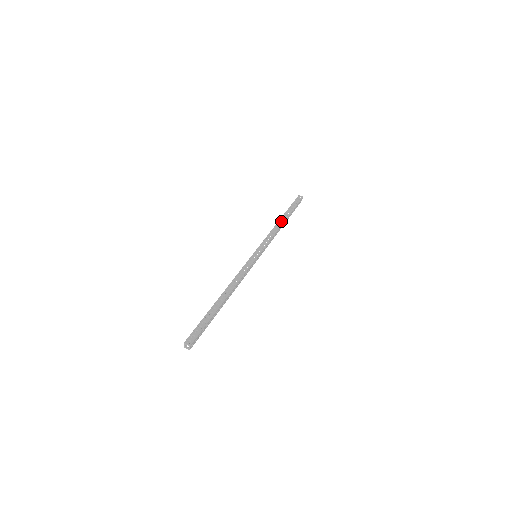
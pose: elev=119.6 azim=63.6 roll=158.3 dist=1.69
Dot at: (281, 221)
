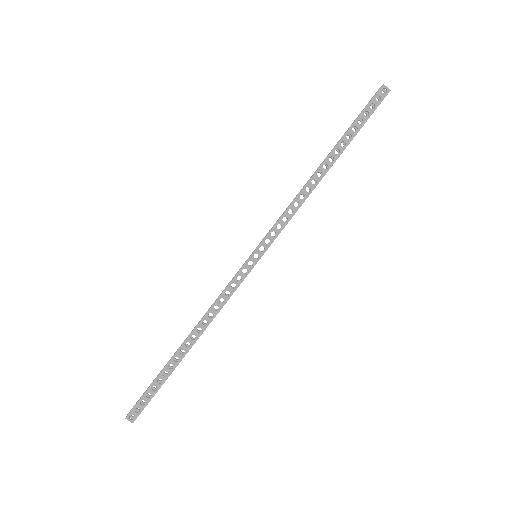
Dot at: (322, 170)
